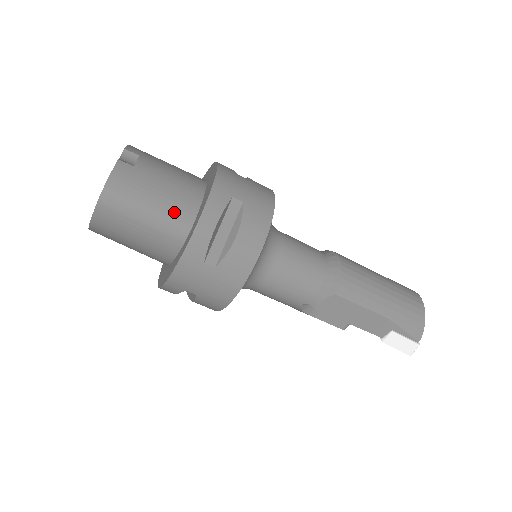
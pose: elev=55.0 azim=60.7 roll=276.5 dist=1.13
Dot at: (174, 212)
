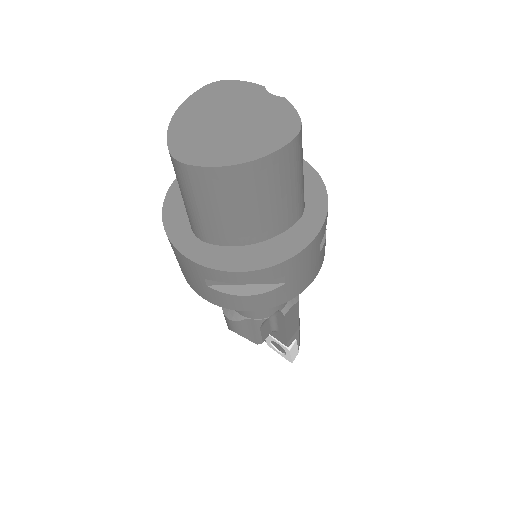
Dot at: occluded
